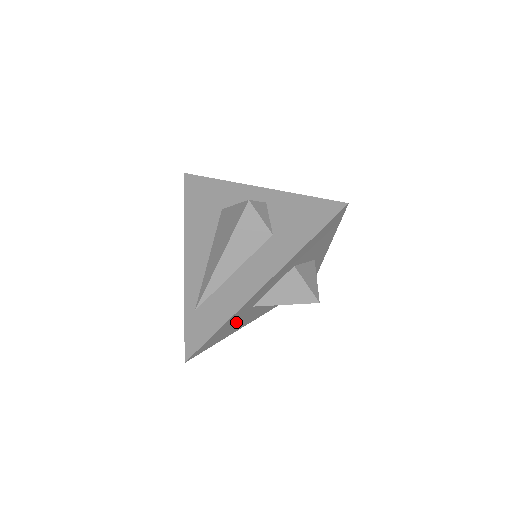
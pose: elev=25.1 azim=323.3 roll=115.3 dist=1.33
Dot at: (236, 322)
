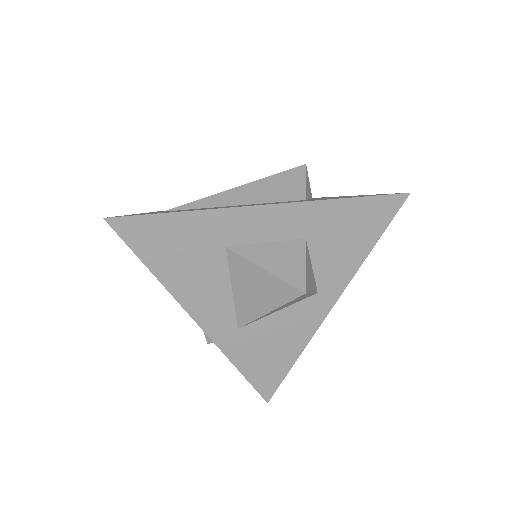
Dot at: (192, 252)
